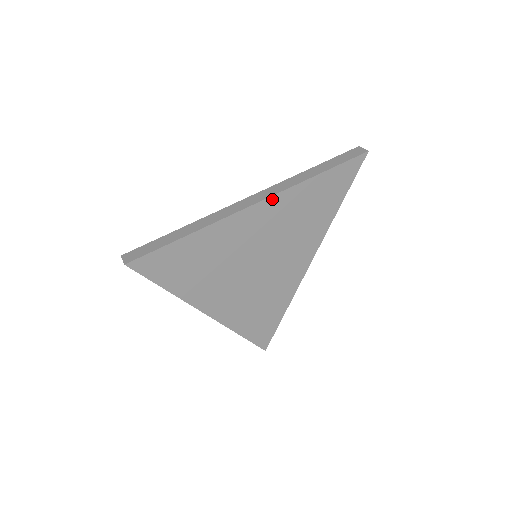
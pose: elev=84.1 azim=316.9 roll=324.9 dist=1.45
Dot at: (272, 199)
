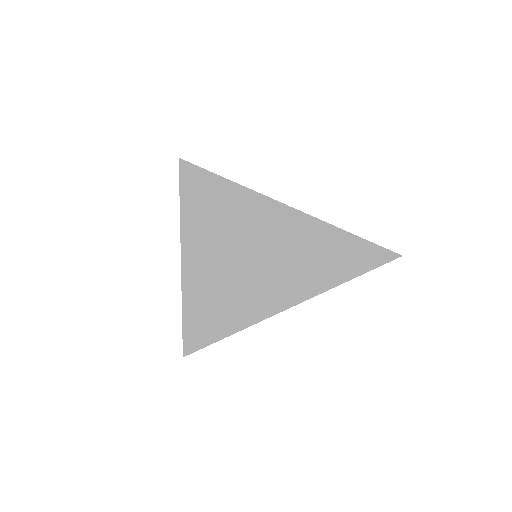
Dot at: (304, 216)
